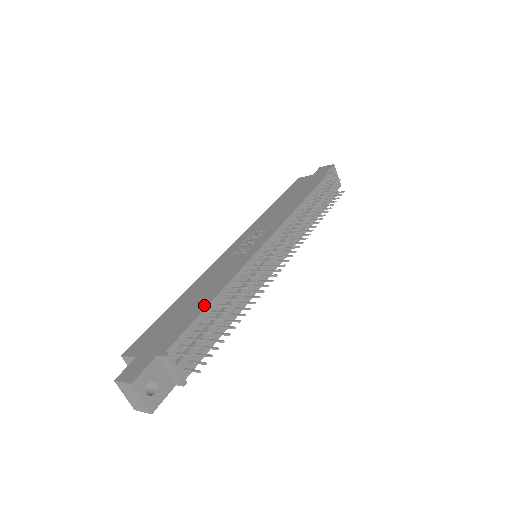
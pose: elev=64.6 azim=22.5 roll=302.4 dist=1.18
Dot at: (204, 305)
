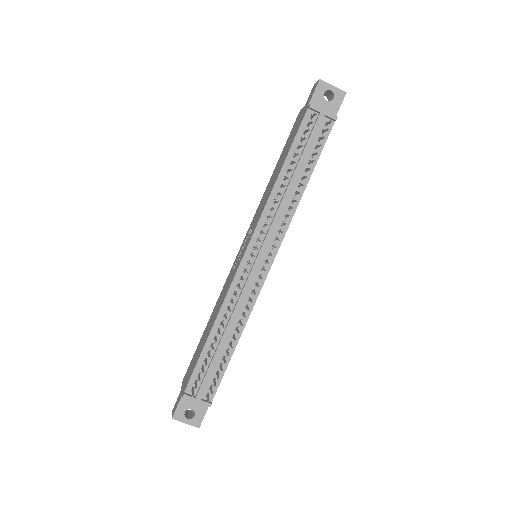
Dot at: (205, 342)
